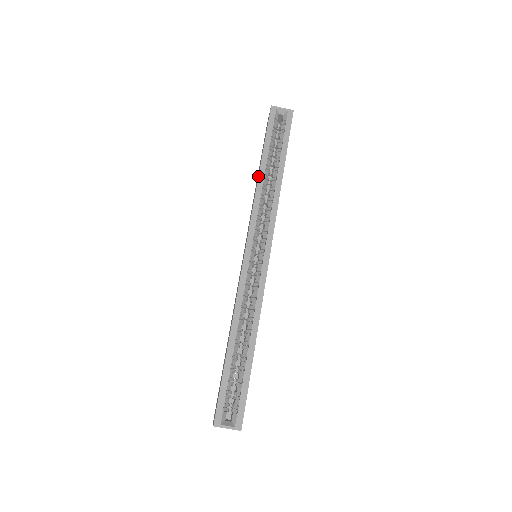
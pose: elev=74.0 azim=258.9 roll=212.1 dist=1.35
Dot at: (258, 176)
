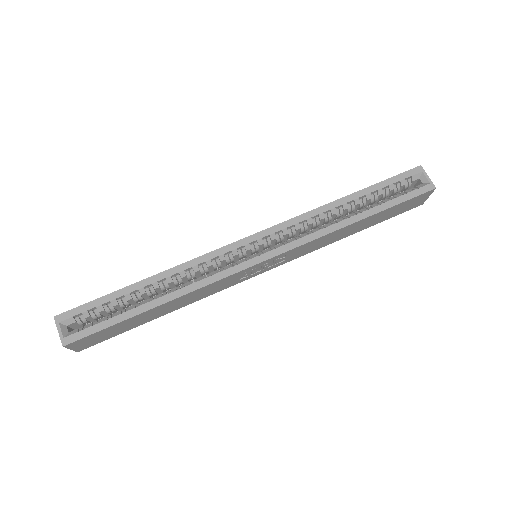
Dot at: (335, 200)
